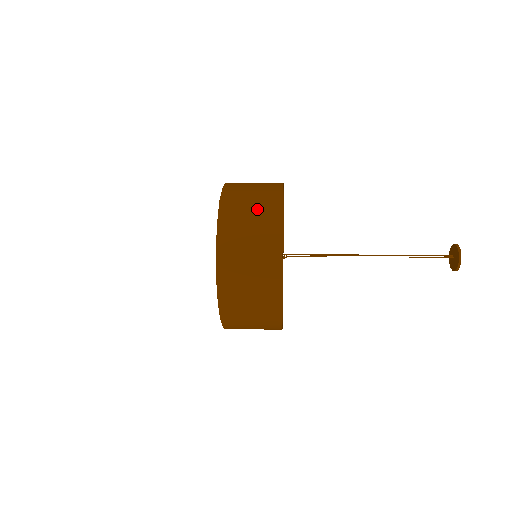
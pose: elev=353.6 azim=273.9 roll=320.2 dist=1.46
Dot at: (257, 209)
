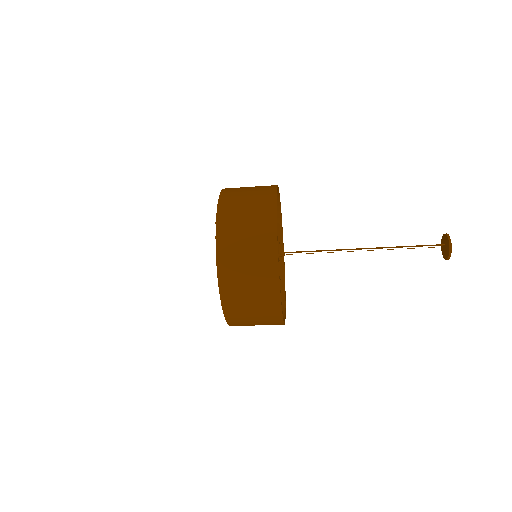
Dot at: (252, 232)
